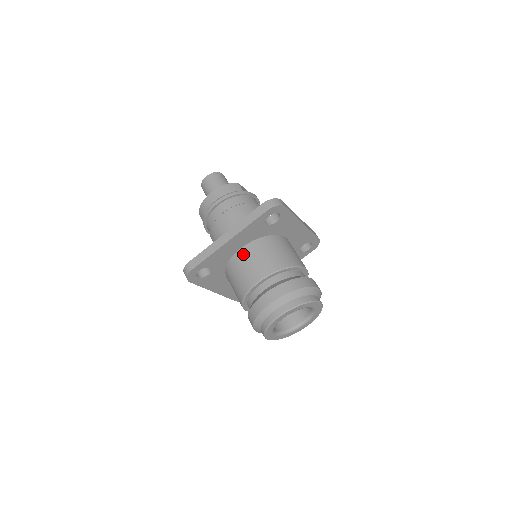
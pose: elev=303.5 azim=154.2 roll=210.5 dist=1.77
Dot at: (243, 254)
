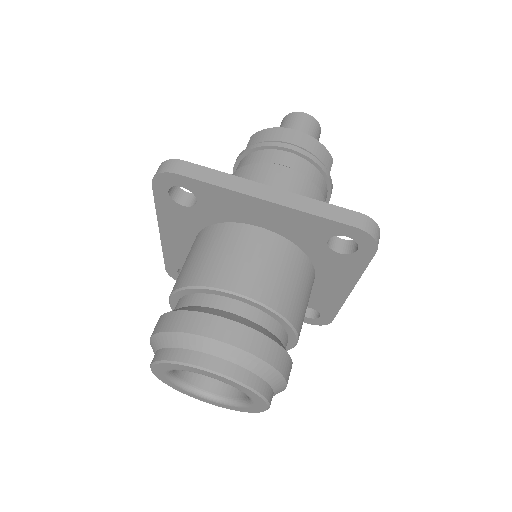
Dot at: (256, 237)
